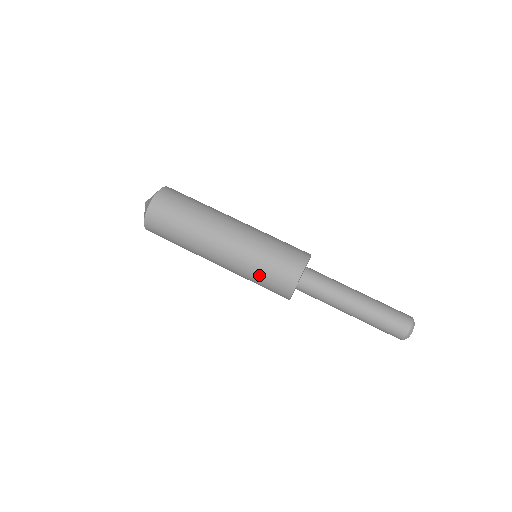
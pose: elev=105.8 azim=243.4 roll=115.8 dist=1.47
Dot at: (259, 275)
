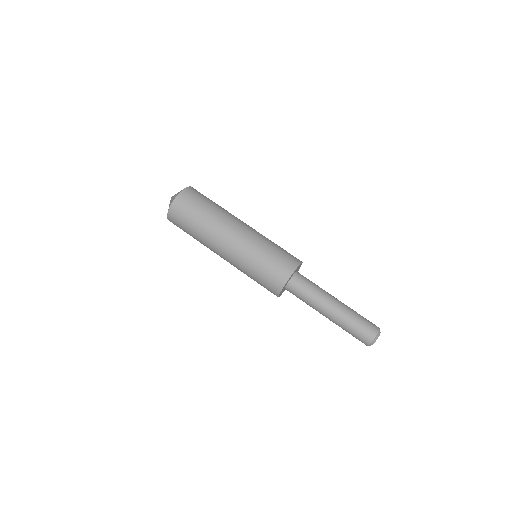
Dot at: (253, 277)
